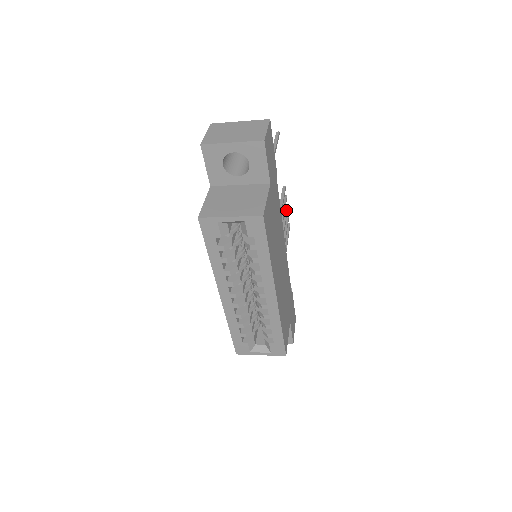
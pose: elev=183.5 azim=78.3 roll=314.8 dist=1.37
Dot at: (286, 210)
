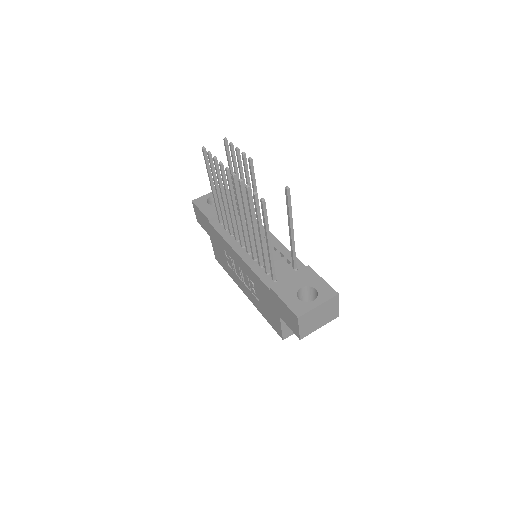
Dot at: (240, 158)
